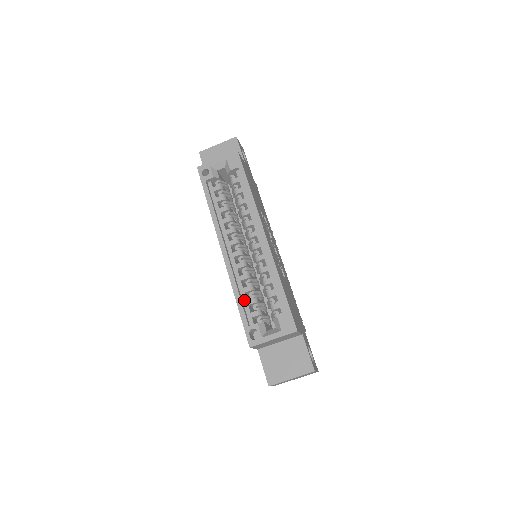
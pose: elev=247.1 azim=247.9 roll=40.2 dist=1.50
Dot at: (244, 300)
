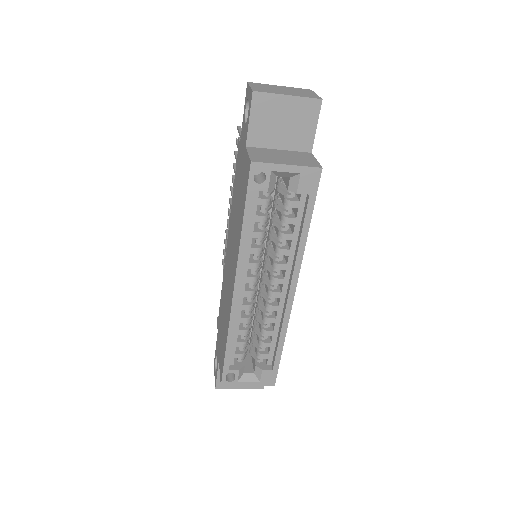
Dot at: (234, 341)
